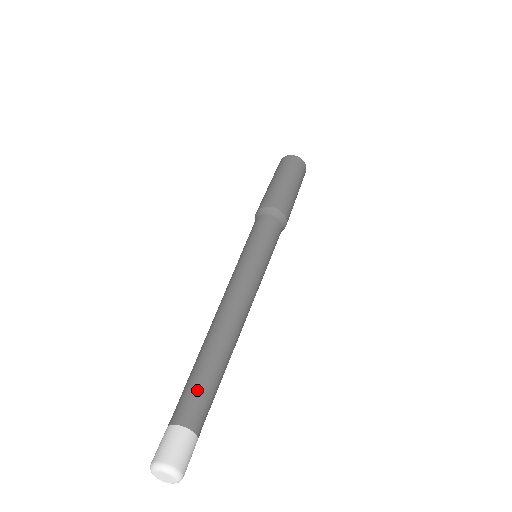
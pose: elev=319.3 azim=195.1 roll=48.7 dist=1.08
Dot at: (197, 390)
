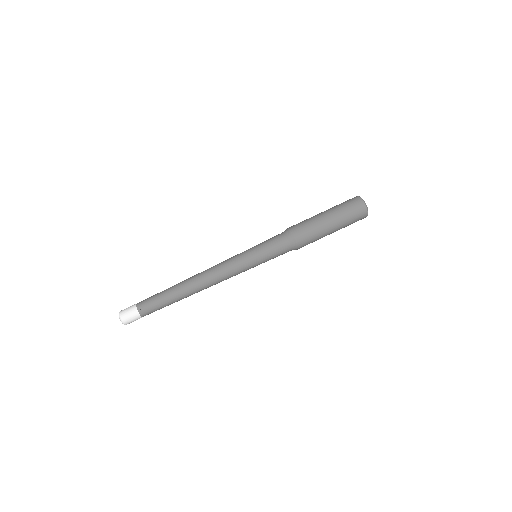
Dot at: (157, 305)
